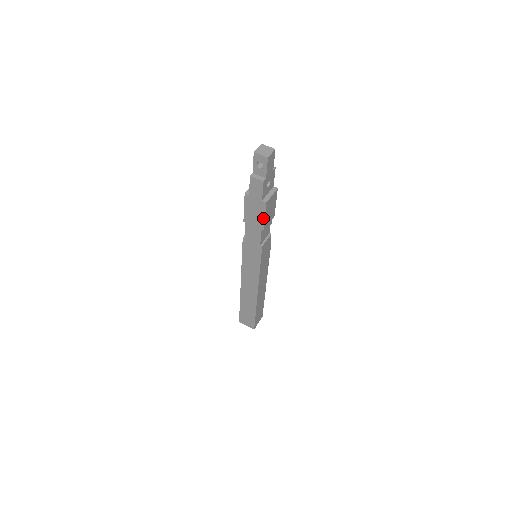
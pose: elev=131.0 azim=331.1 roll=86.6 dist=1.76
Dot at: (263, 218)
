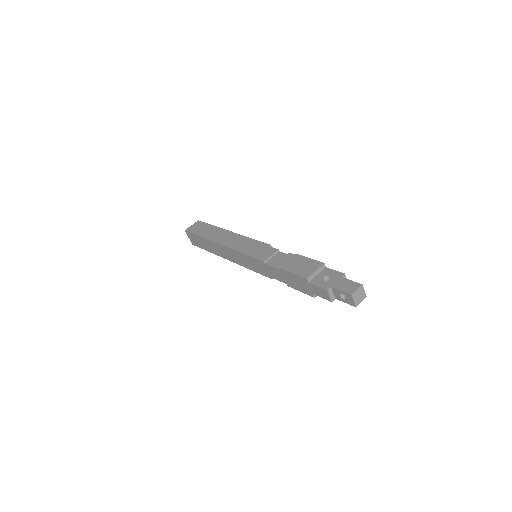
Dot at: (298, 289)
